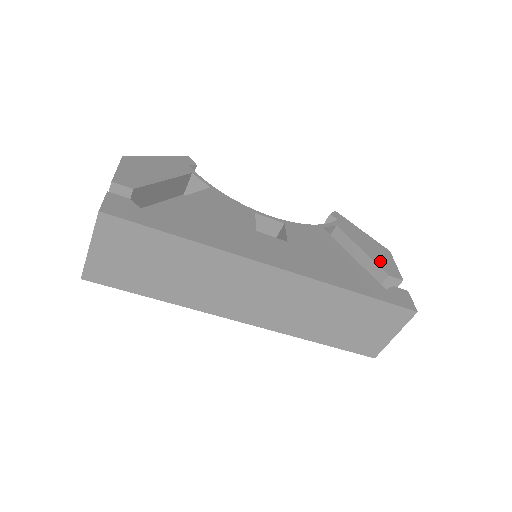
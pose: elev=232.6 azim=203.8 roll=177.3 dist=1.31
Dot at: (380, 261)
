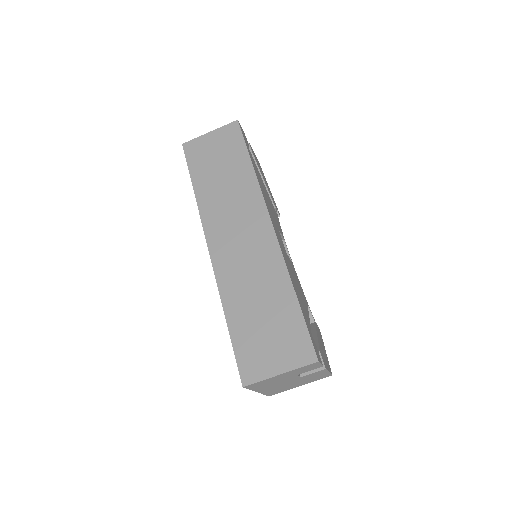
Dot at: occluded
